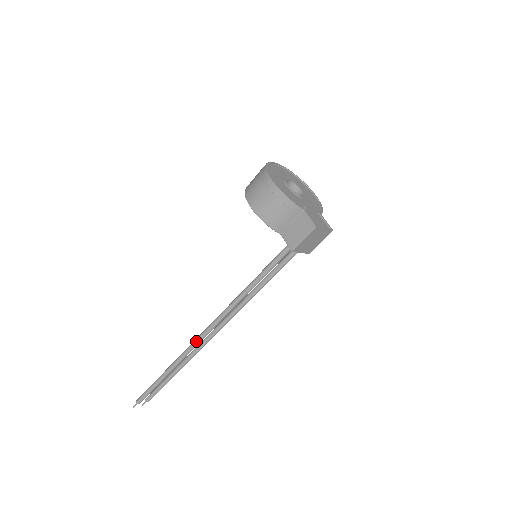
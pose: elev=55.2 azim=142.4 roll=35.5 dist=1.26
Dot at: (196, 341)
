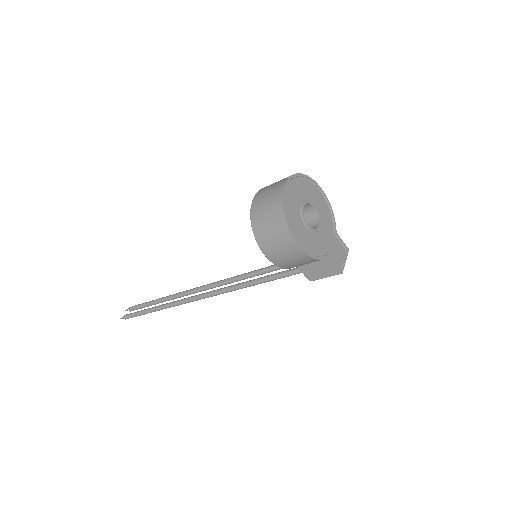
Dot at: occluded
